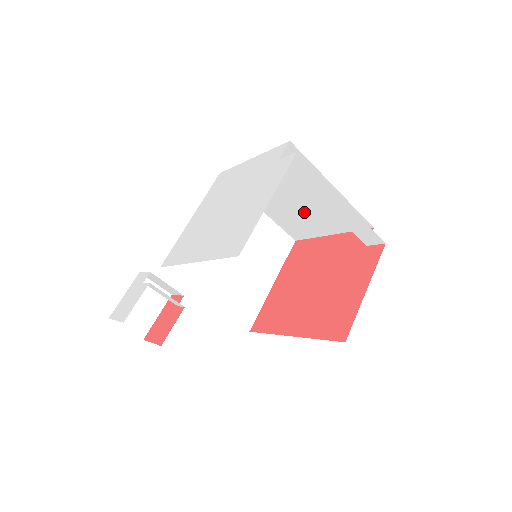
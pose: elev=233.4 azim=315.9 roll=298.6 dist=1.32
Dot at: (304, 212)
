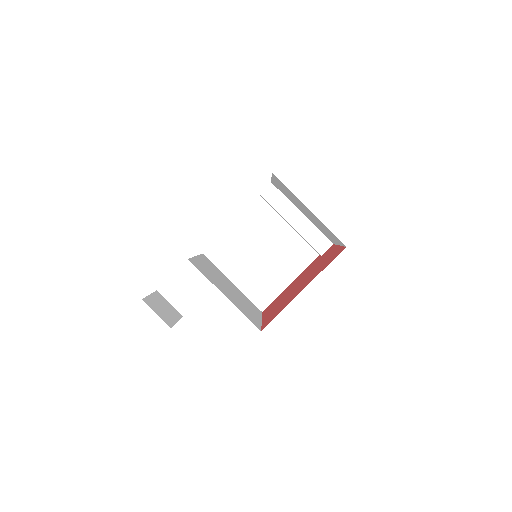
Dot at: (269, 266)
